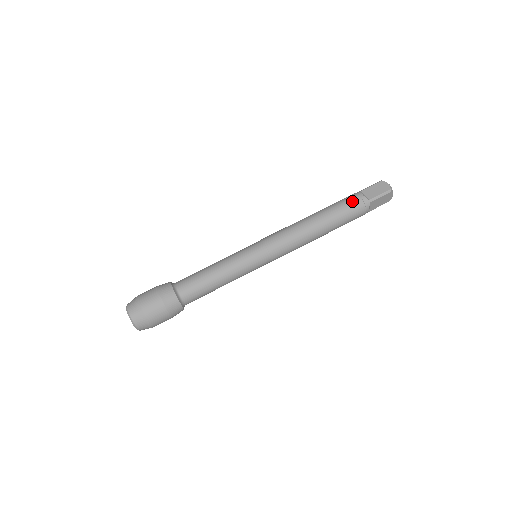
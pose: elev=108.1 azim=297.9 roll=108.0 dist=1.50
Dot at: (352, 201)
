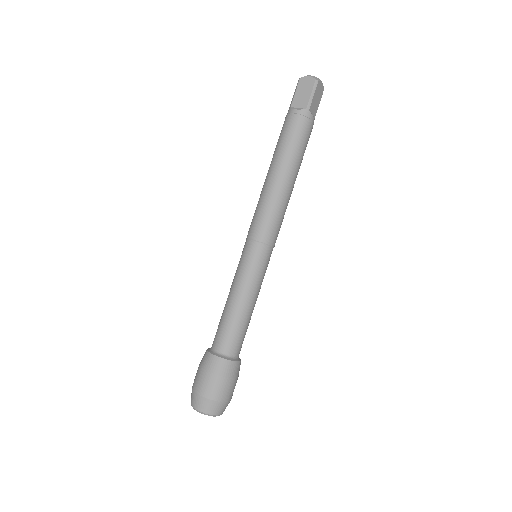
Dot at: (292, 125)
